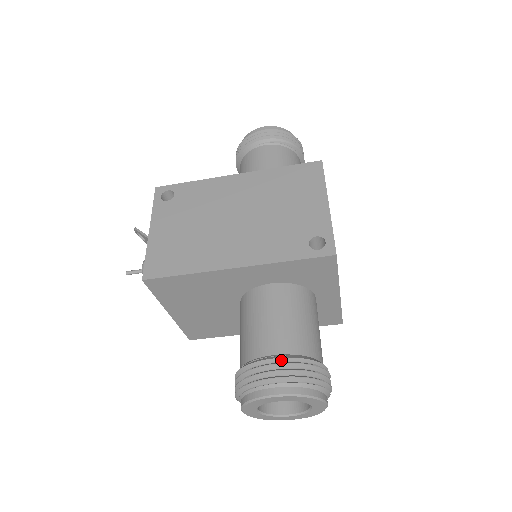
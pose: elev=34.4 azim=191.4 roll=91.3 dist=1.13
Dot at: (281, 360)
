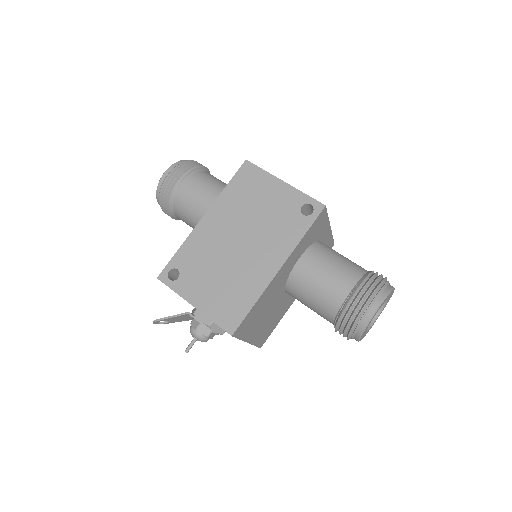
Dot at: (357, 291)
